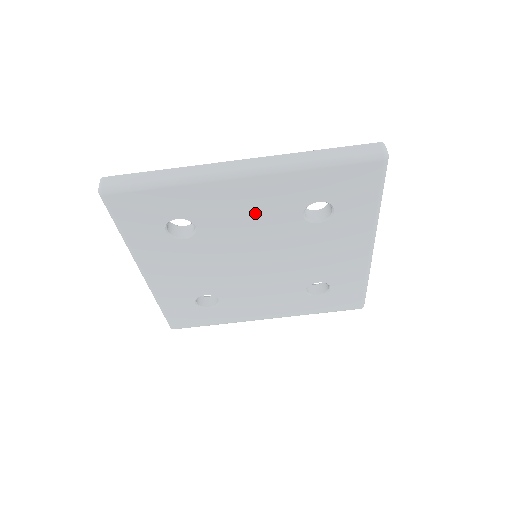
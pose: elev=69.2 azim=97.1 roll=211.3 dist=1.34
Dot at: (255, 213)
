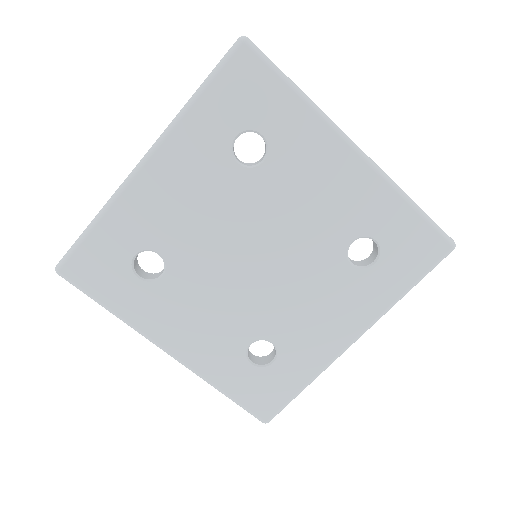
Dot at: (193, 196)
